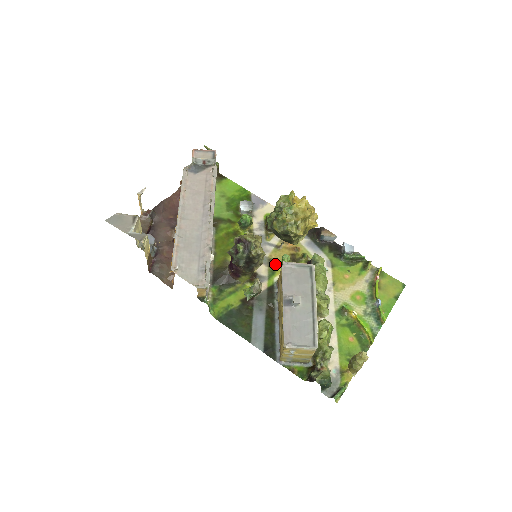
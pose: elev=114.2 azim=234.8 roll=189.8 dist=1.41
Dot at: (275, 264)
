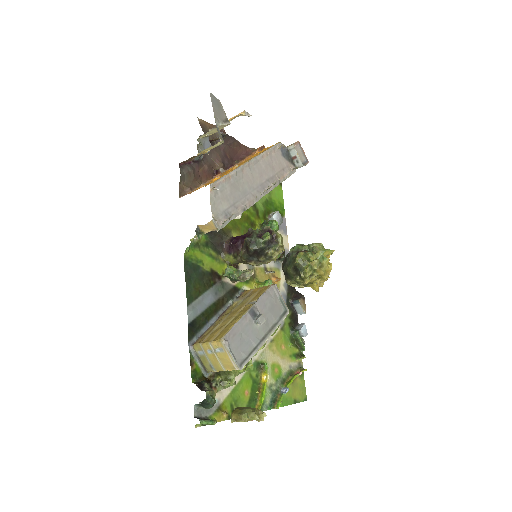
Dot at: (254, 278)
